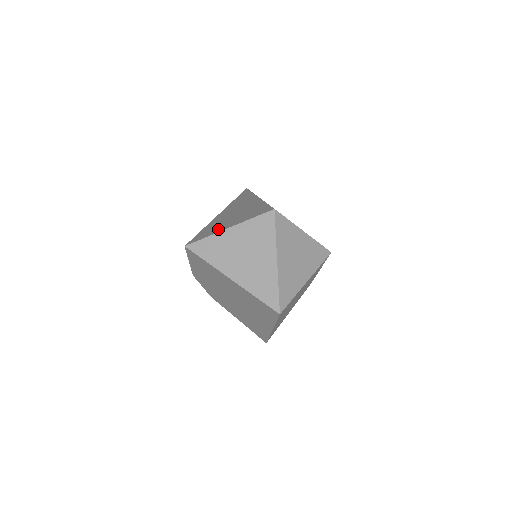
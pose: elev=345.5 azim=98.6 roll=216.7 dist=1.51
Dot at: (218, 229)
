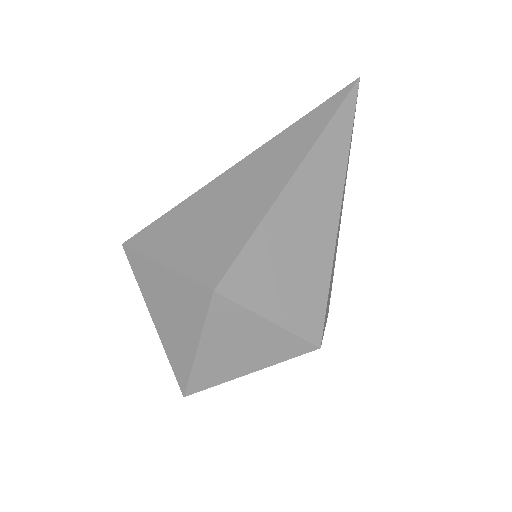
Dot at: (163, 246)
